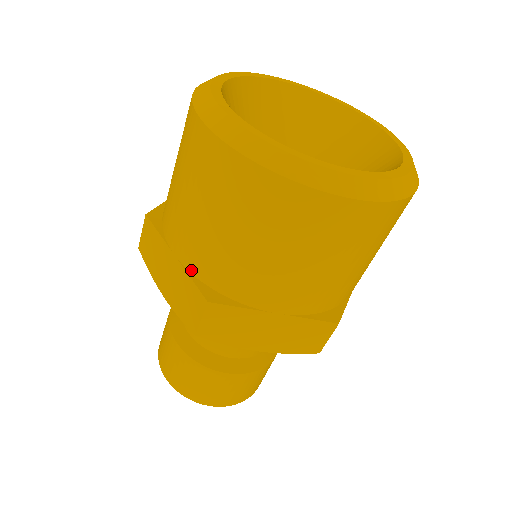
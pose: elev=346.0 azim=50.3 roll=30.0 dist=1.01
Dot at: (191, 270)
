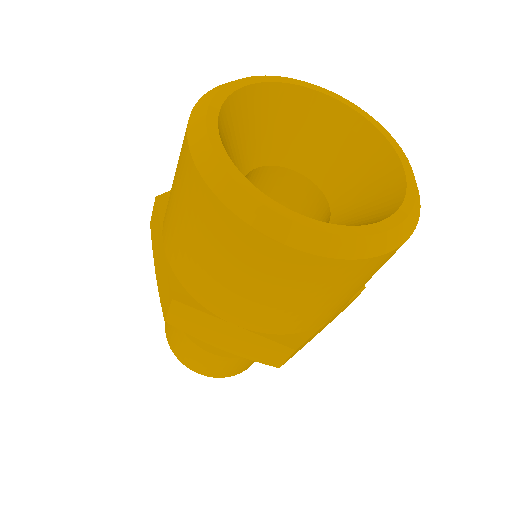
Dot at: (170, 264)
